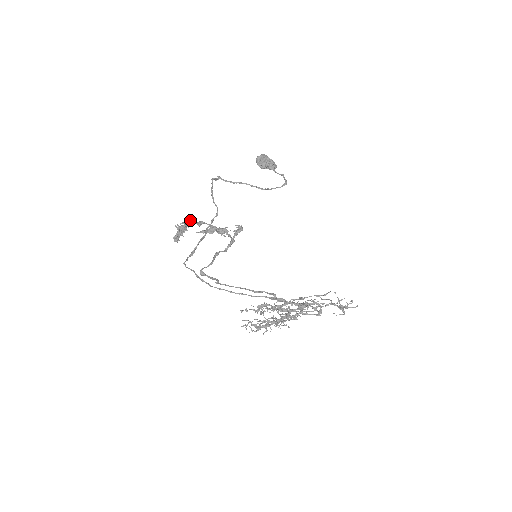
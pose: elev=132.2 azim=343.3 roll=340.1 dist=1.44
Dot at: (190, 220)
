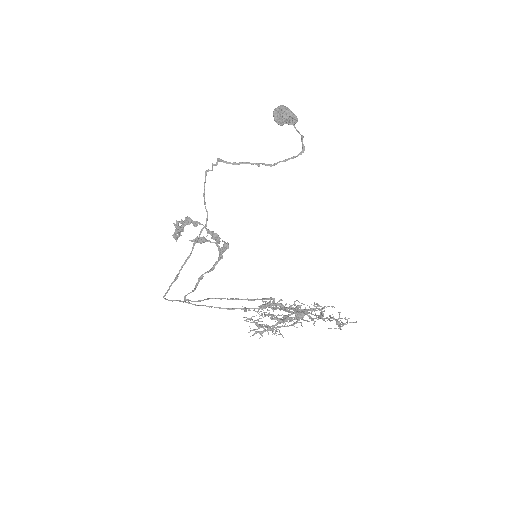
Dot at: (187, 218)
